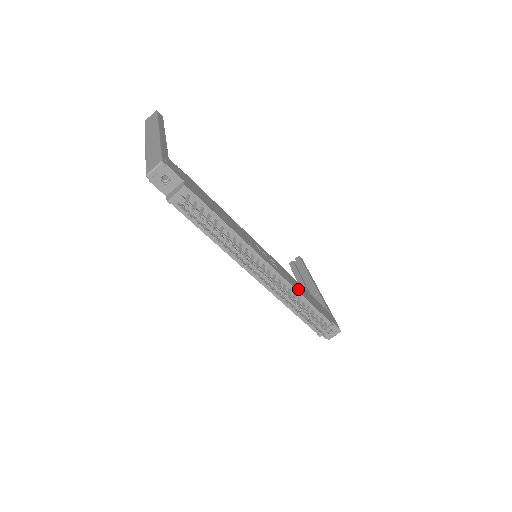
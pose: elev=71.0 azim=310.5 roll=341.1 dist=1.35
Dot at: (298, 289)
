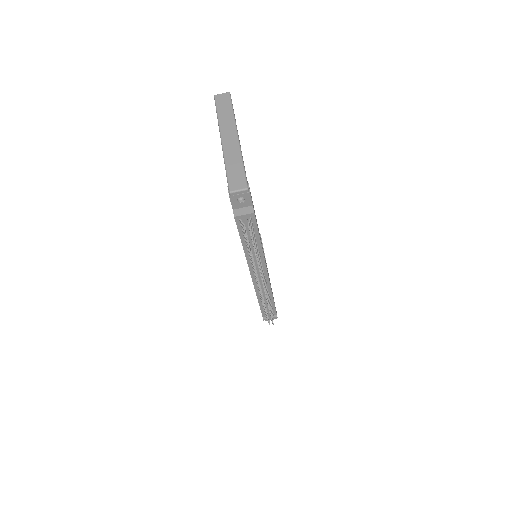
Dot at: (271, 289)
